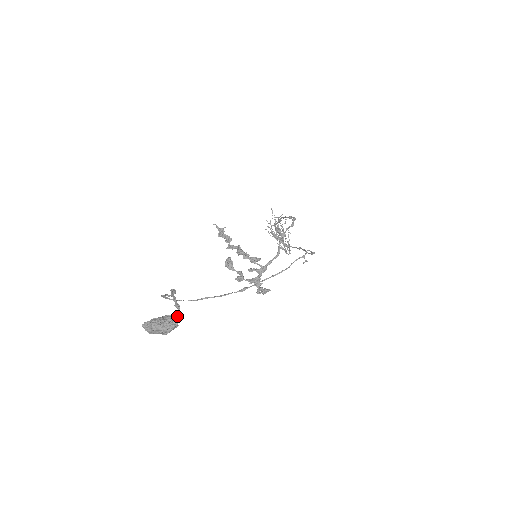
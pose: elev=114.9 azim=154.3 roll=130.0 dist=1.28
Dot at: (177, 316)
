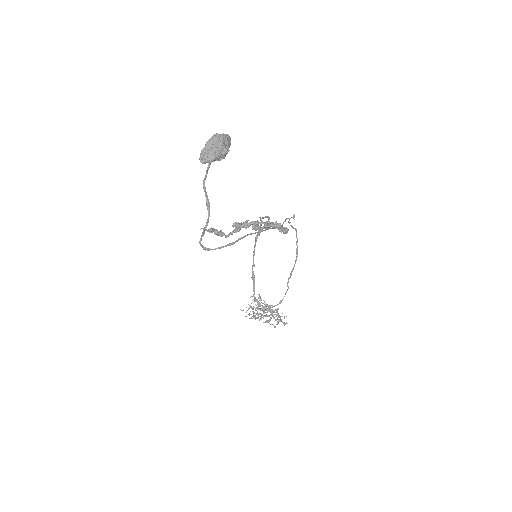
Dot at: occluded
